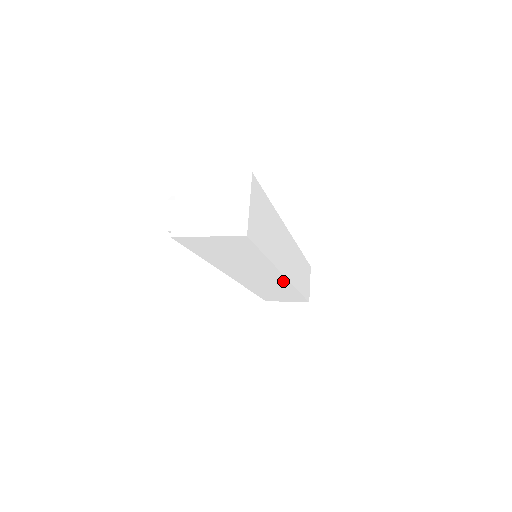
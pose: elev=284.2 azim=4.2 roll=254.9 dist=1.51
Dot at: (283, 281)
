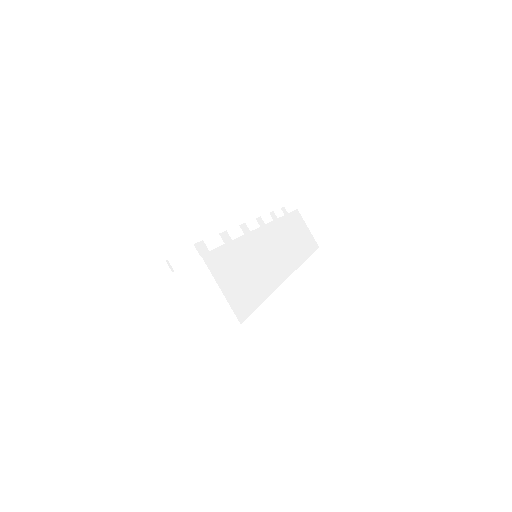
Dot at: occluded
